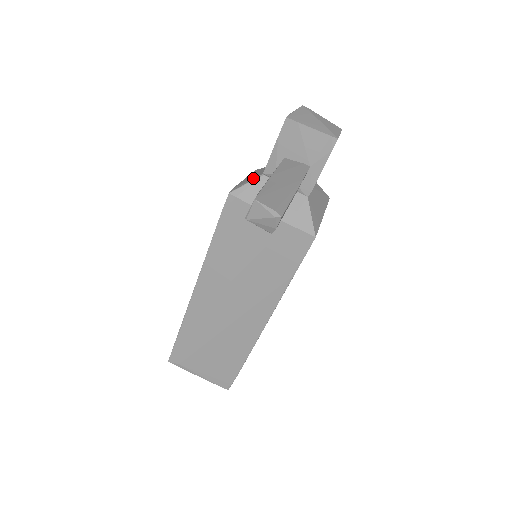
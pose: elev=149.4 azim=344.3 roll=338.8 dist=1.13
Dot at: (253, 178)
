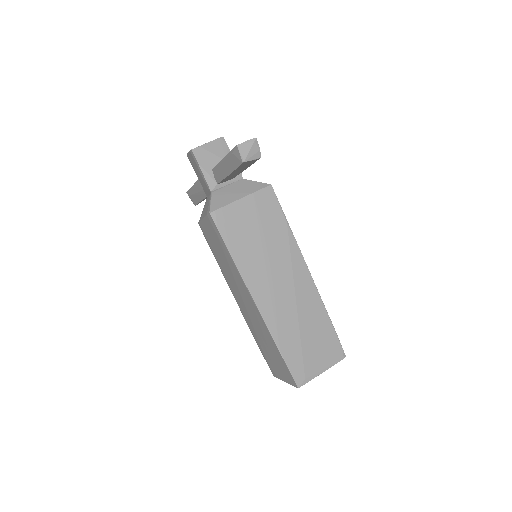
Dot at: (209, 200)
